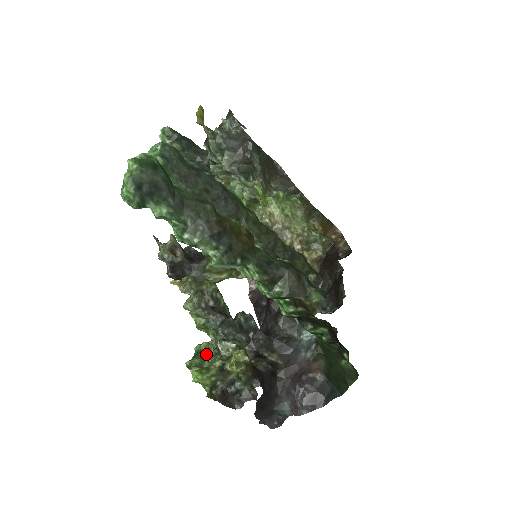
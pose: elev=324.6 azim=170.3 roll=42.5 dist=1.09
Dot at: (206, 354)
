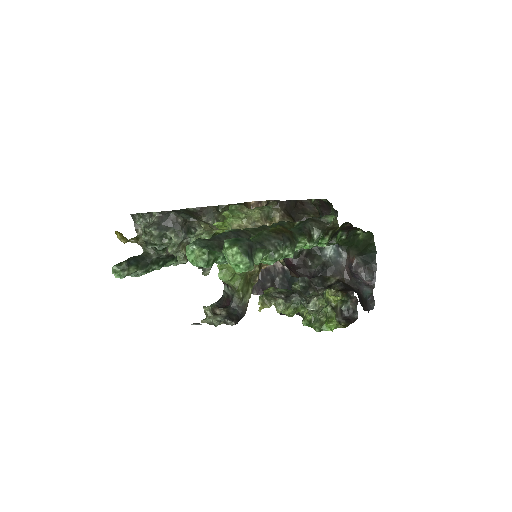
Dot at: (314, 318)
